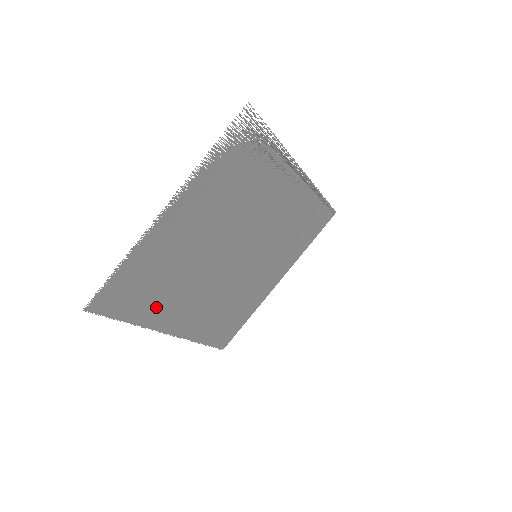
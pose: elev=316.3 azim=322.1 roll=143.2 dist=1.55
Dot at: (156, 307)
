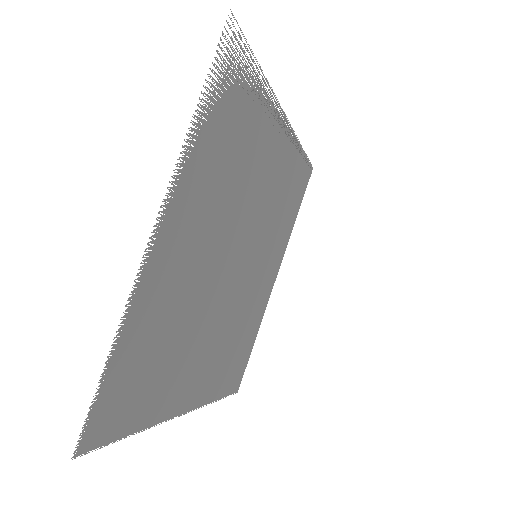
Dot at: (167, 387)
